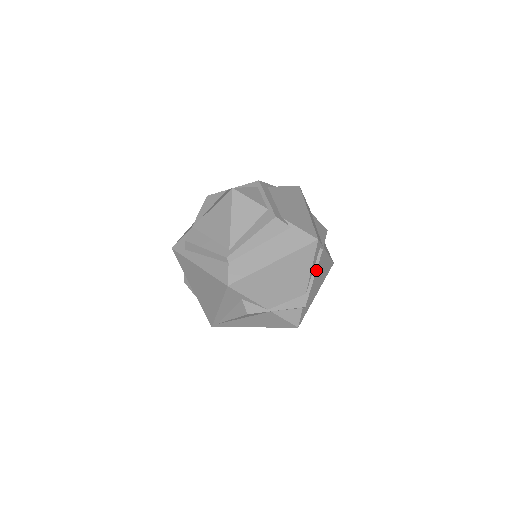
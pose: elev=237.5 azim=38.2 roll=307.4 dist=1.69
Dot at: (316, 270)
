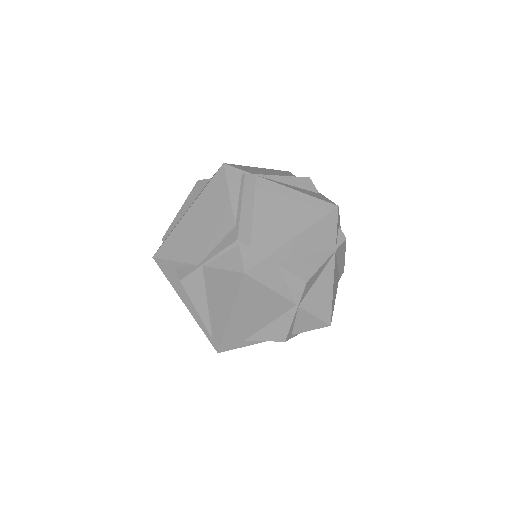
Dot at: (242, 196)
